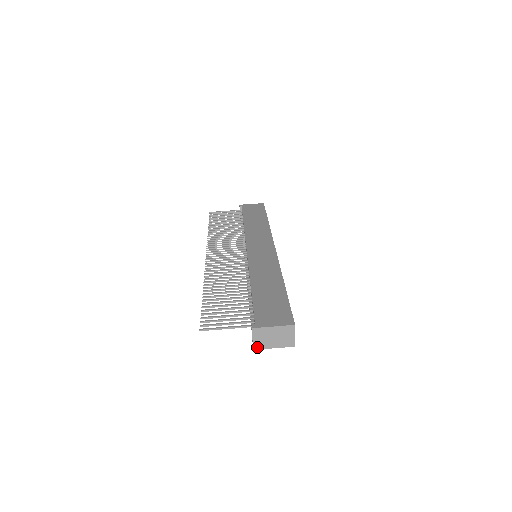
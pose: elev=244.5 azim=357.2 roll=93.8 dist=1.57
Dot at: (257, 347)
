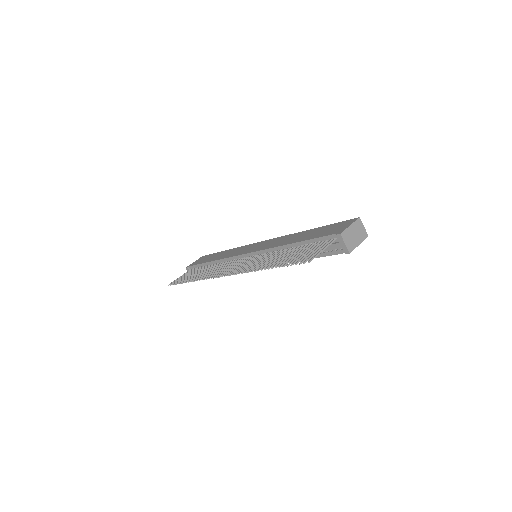
Dot at: (350, 250)
